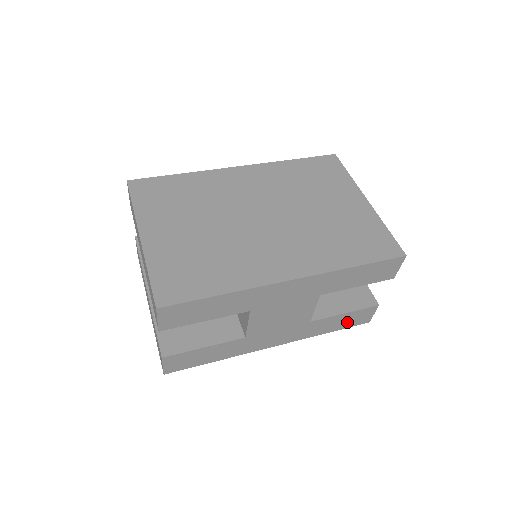
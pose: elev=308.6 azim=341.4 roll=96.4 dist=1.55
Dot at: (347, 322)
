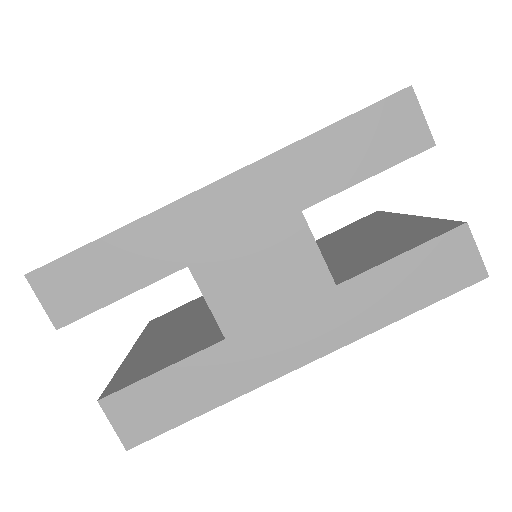
Dot at: (429, 281)
